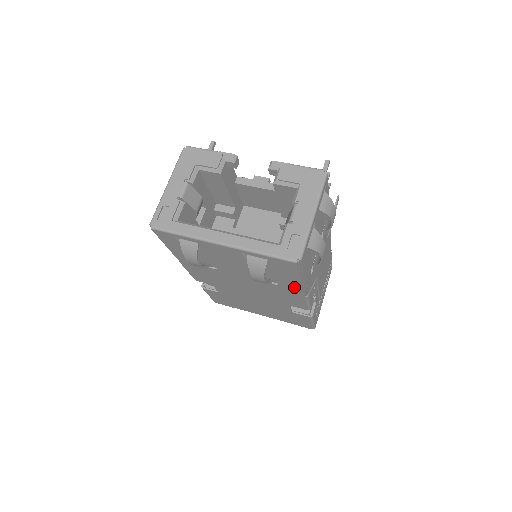
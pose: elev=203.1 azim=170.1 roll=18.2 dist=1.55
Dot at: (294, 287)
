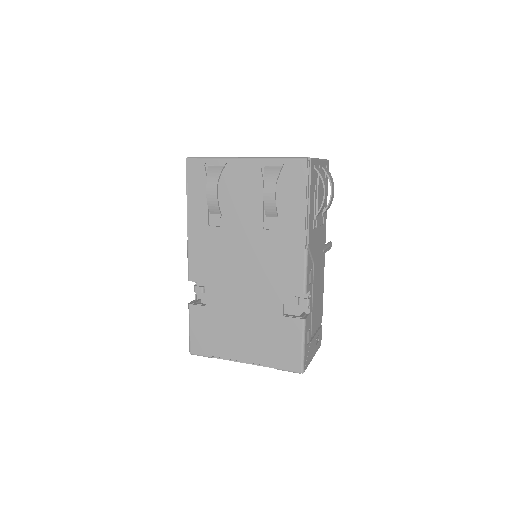
Dot at: (297, 225)
